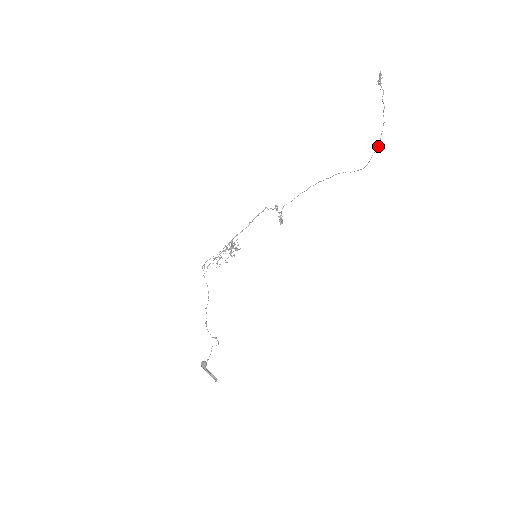
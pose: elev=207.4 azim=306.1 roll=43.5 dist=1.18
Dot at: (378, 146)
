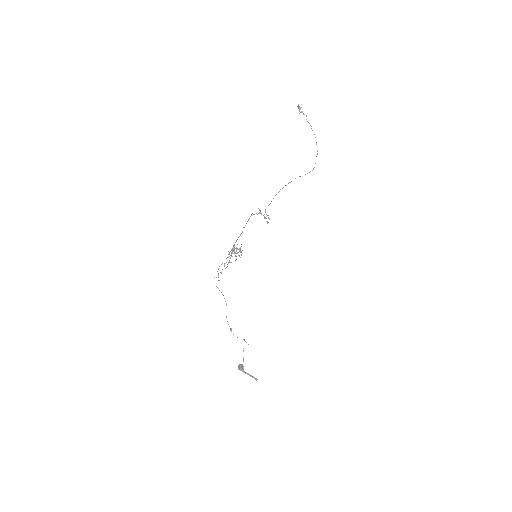
Dot at: occluded
